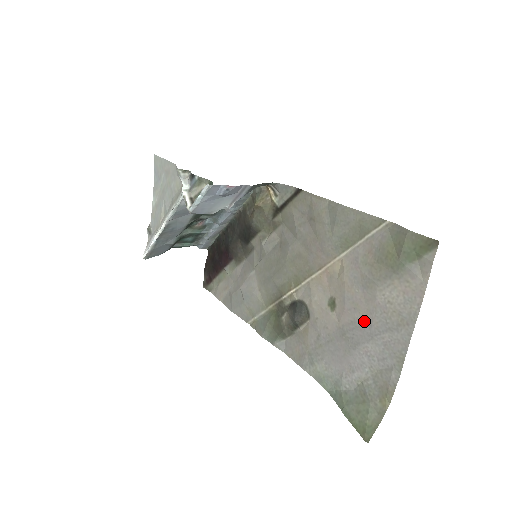
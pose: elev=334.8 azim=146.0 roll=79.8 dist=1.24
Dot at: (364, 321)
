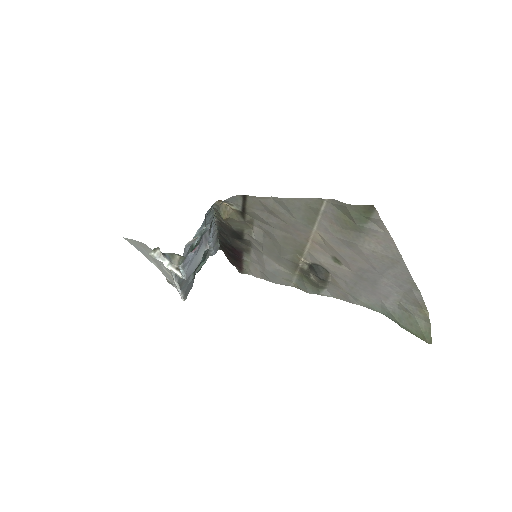
Dot at: (367, 267)
